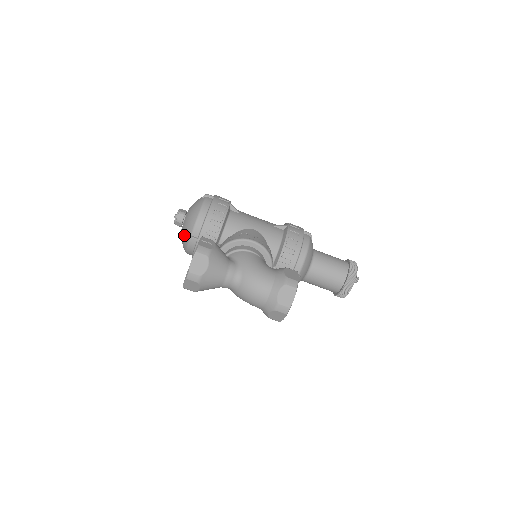
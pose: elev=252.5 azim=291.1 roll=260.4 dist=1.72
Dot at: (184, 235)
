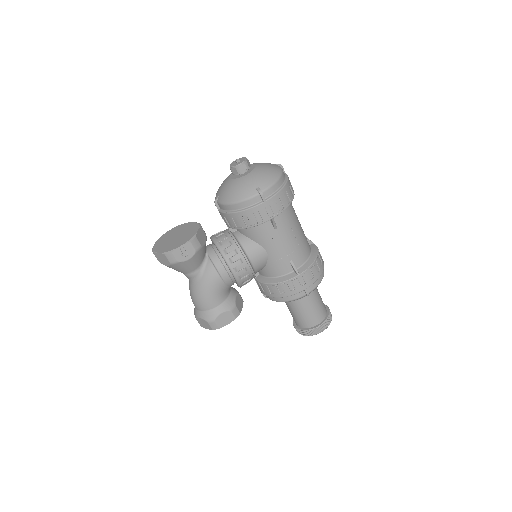
Dot at: (220, 188)
